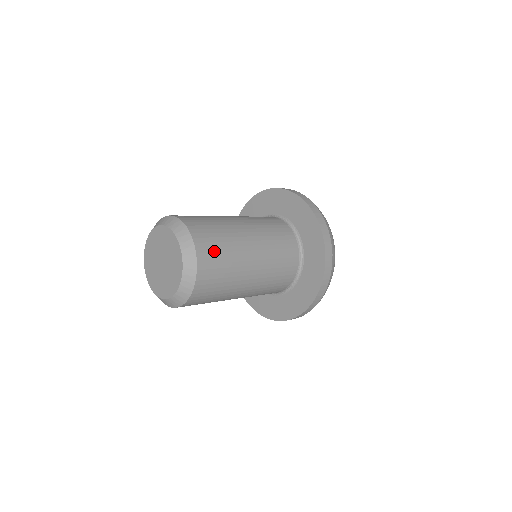
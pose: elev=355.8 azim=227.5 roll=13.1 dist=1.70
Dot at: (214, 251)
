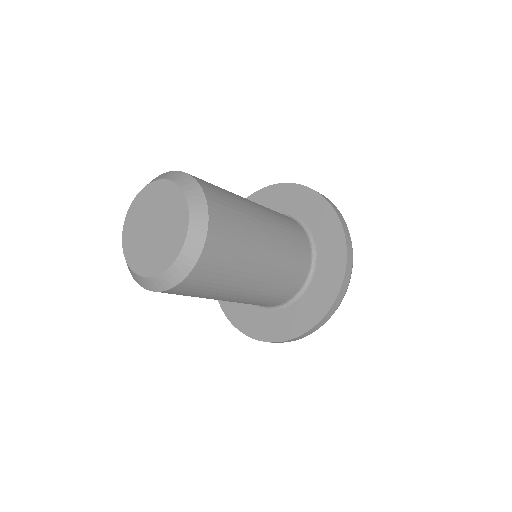
Dot at: (219, 264)
